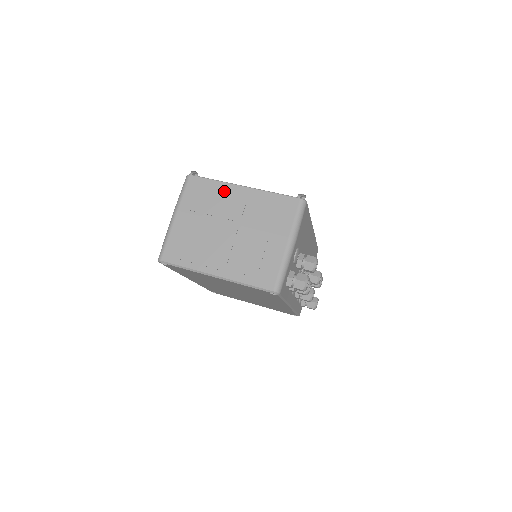
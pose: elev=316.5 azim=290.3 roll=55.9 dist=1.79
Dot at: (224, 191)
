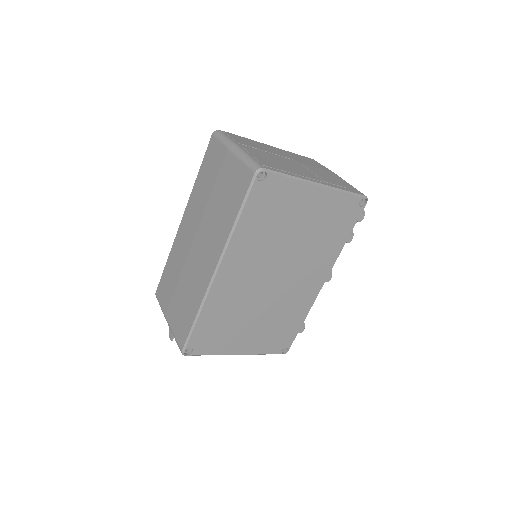
Dot at: (260, 144)
